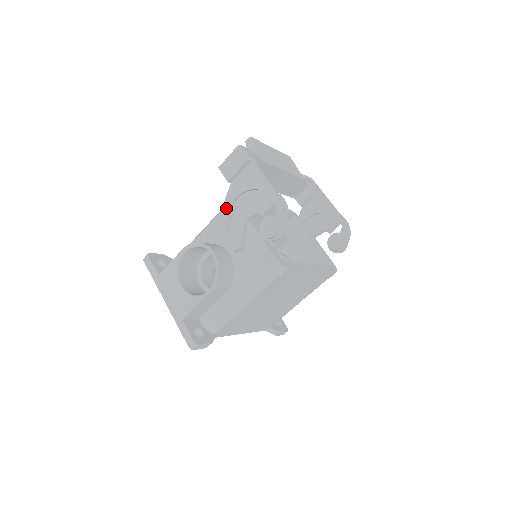
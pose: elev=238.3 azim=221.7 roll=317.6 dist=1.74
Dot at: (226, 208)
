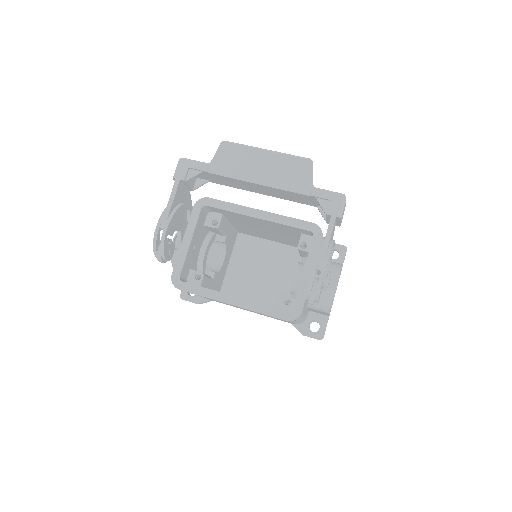
Dot at: occluded
